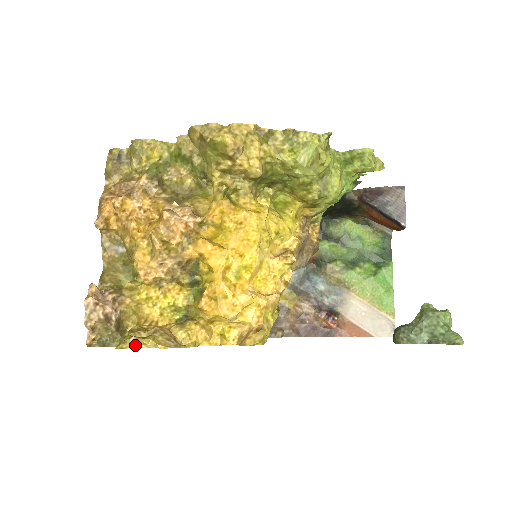
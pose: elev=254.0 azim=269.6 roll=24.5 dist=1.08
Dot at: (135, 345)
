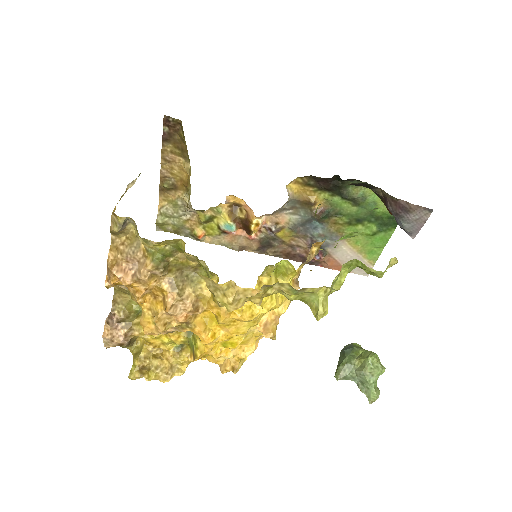
Dot at: (142, 377)
